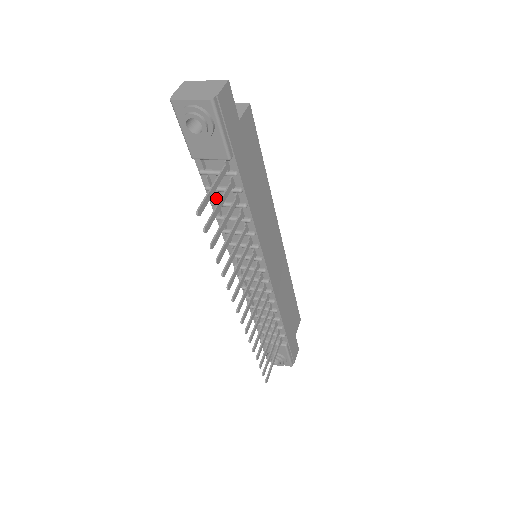
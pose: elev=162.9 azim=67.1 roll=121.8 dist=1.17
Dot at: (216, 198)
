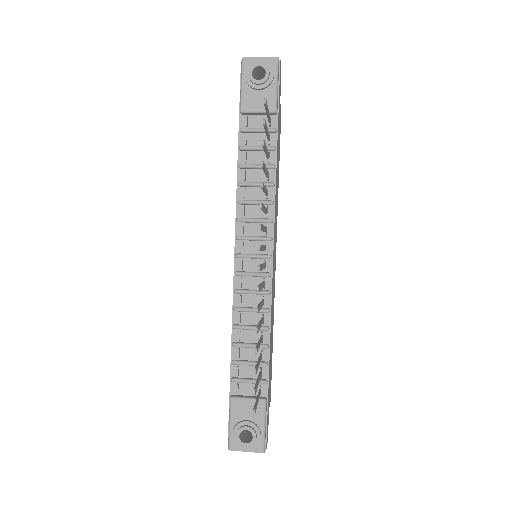
Dot at: (246, 160)
